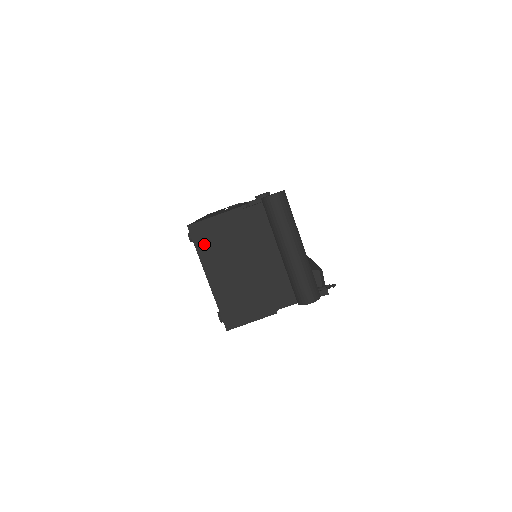
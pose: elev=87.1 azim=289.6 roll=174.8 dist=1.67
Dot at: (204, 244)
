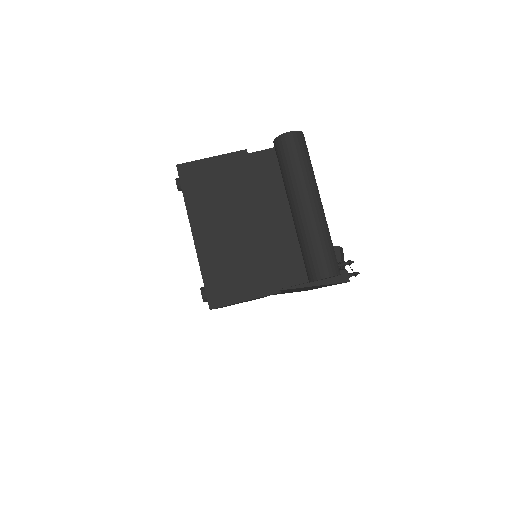
Dot at: (195, 190)
